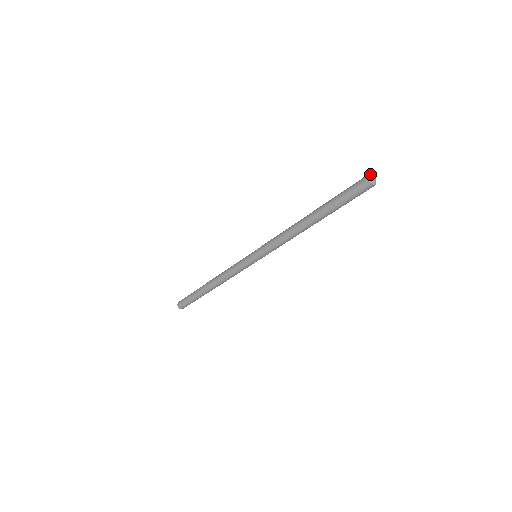
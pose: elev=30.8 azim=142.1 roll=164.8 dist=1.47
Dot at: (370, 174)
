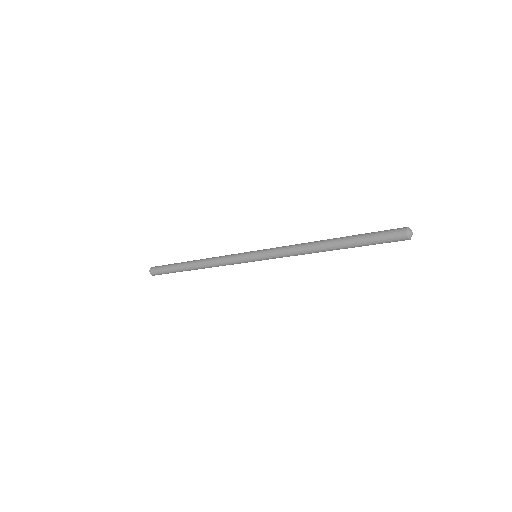
Dot at: occluded
